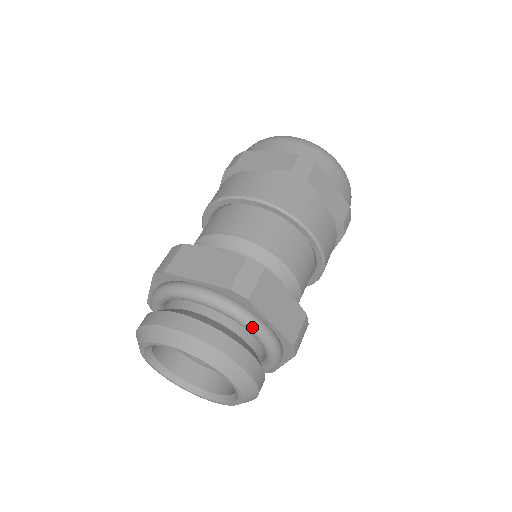
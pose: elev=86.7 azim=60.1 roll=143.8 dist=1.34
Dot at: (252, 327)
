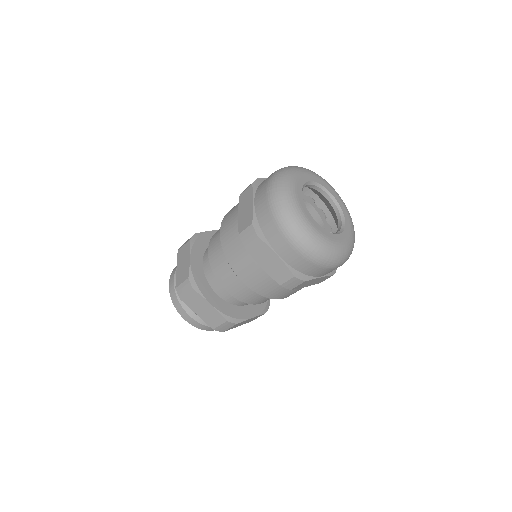
Dot at: occluded
